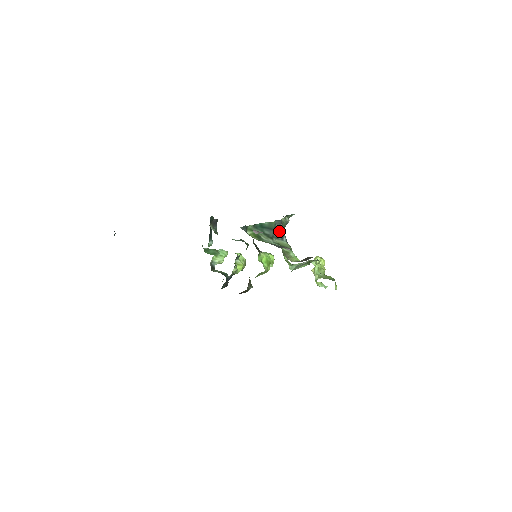
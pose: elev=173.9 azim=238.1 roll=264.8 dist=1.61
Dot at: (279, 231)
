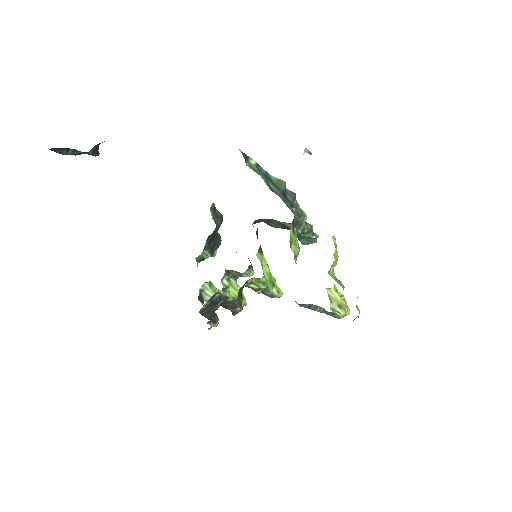
Dot at: (289, 202)
